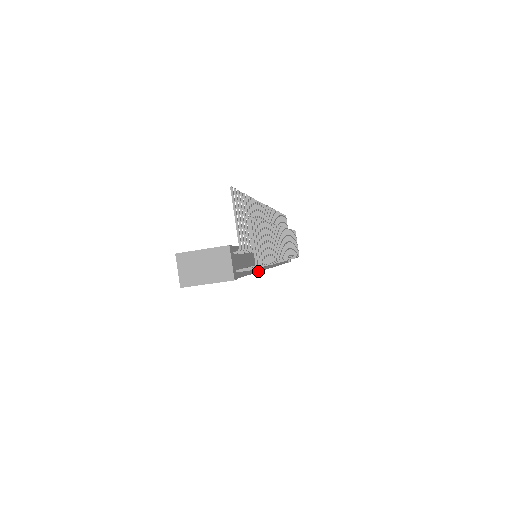
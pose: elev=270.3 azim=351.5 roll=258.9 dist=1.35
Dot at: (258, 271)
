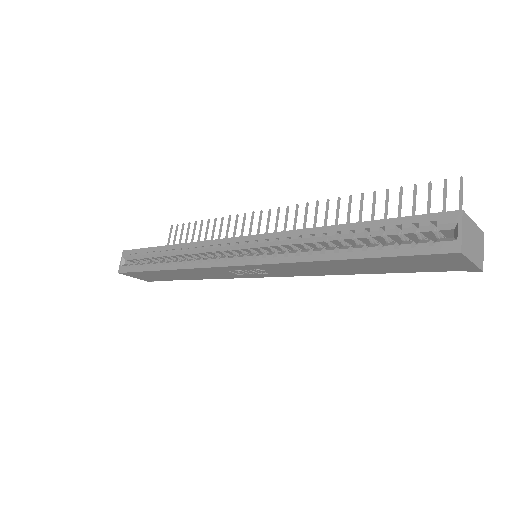
Dot at: (328, 274)
